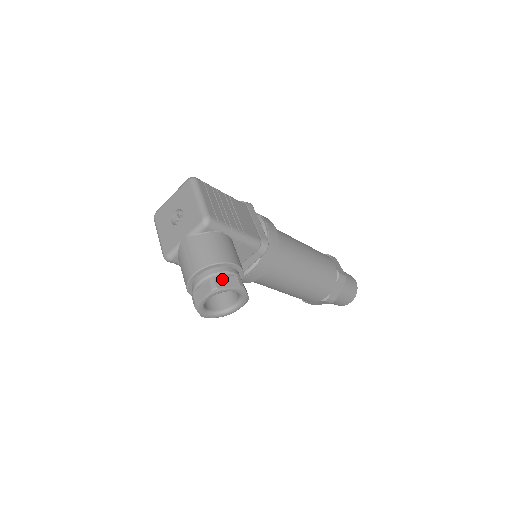
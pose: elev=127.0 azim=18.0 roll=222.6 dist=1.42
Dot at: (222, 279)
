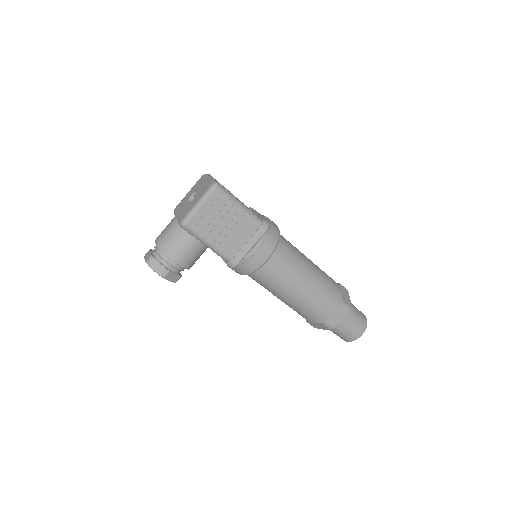
Dot at: (156, 262)
